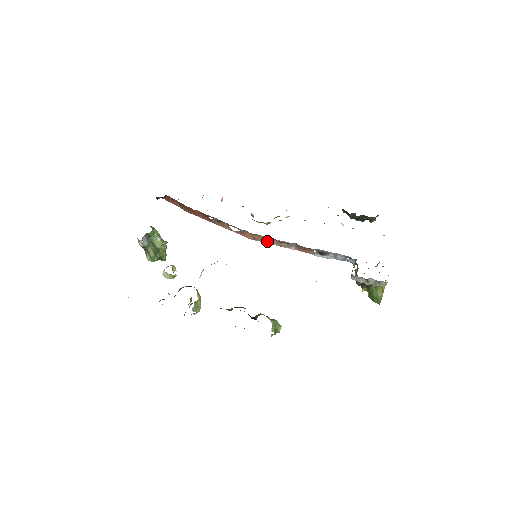
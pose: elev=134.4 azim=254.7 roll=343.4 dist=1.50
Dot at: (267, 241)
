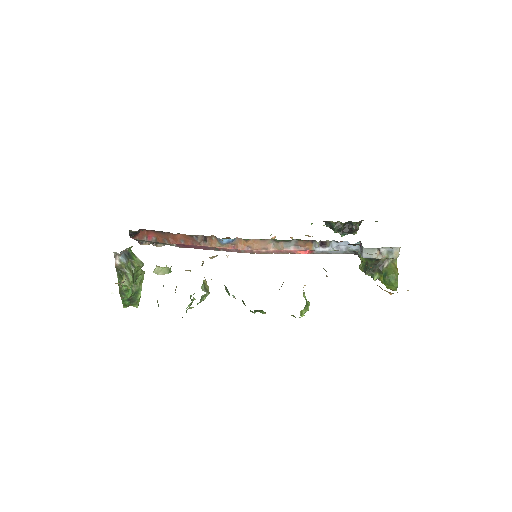
Dot at: (263, 246)
